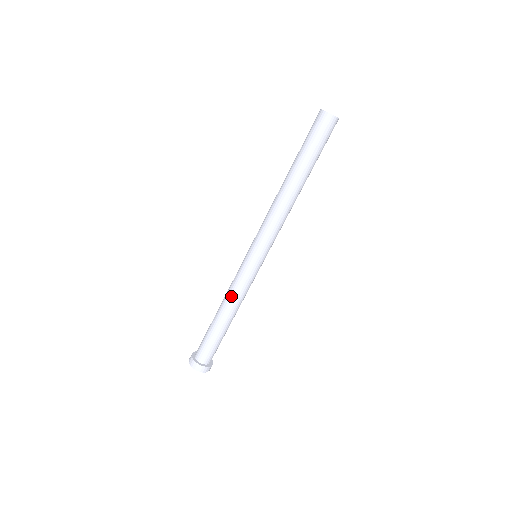
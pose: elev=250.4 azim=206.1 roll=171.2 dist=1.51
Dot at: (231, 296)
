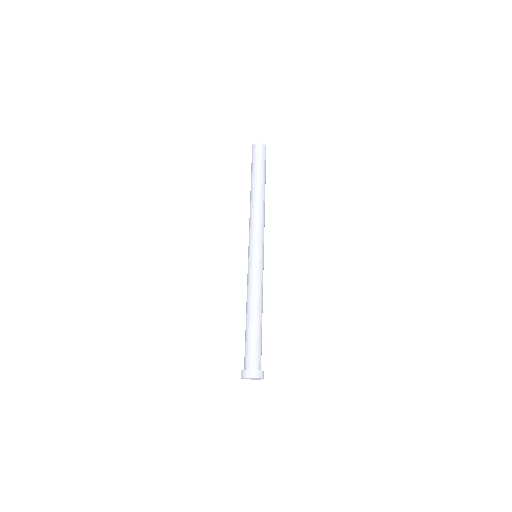
Dot at: (248, 293)
